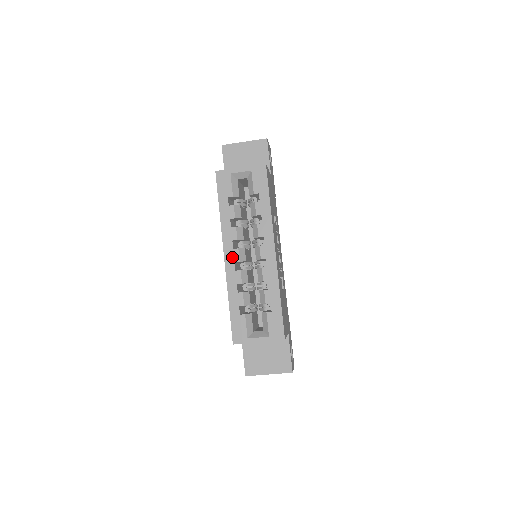
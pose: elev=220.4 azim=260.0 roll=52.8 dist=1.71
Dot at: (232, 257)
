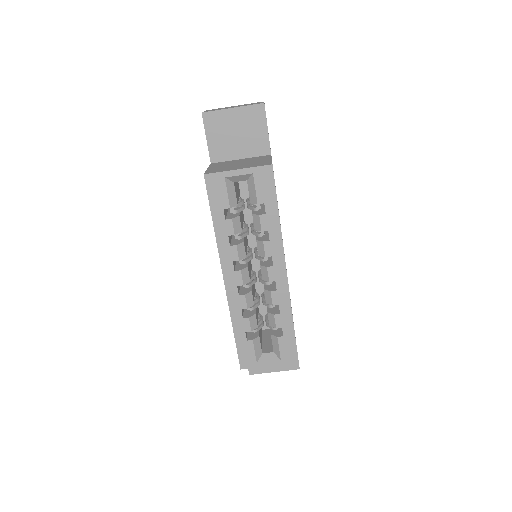
Dot at: (234, 280)
